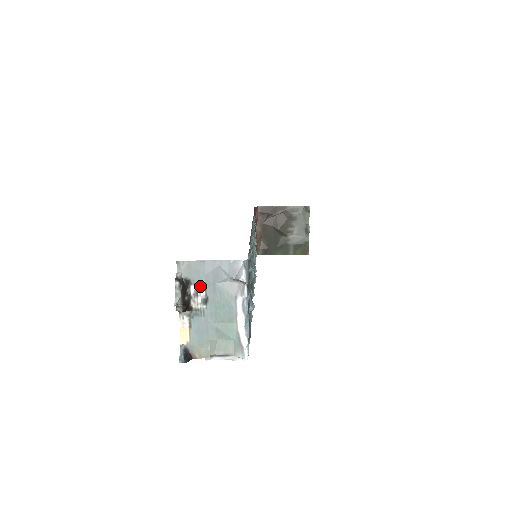
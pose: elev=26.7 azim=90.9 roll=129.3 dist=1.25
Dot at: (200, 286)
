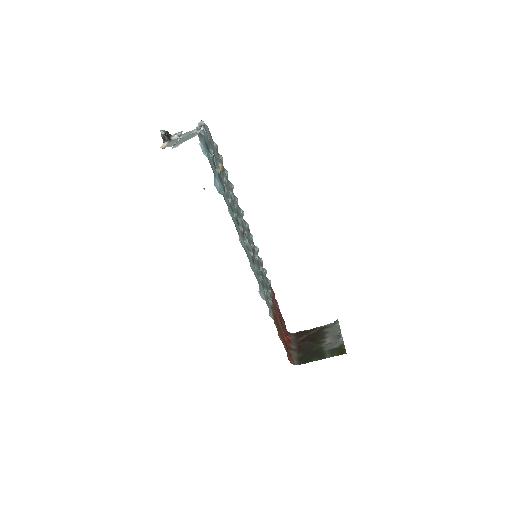
Dot at: (178, 133)
